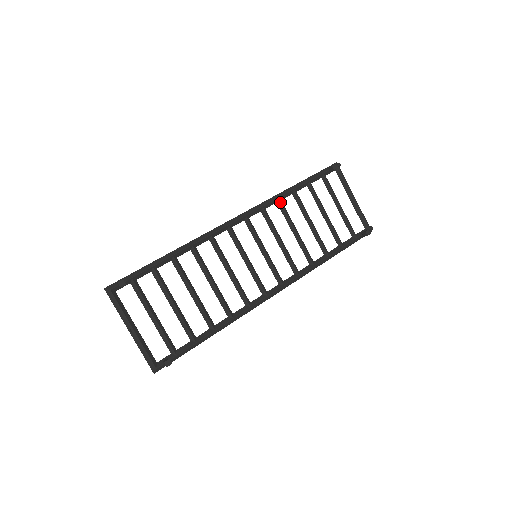
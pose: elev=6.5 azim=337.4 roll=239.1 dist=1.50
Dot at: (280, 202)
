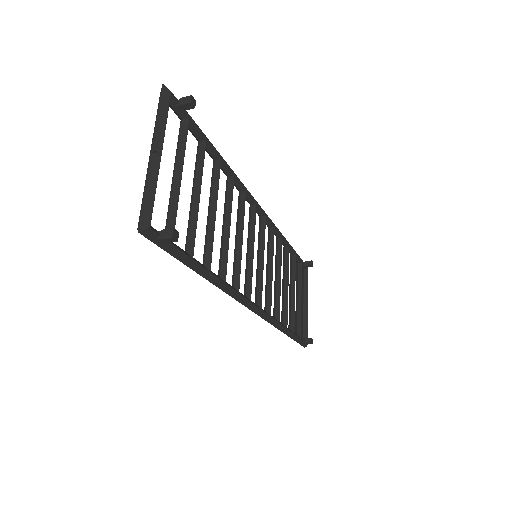
Dot at: occluded
